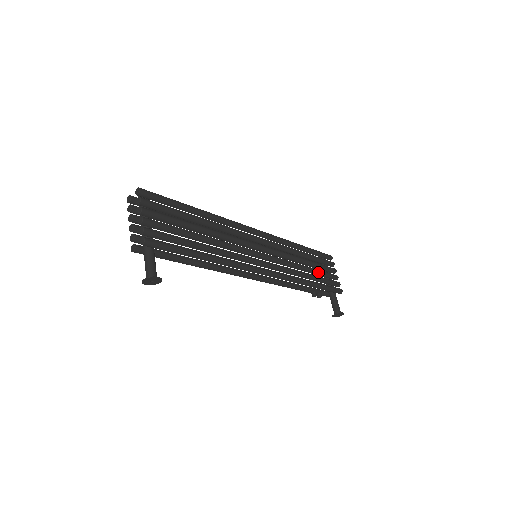
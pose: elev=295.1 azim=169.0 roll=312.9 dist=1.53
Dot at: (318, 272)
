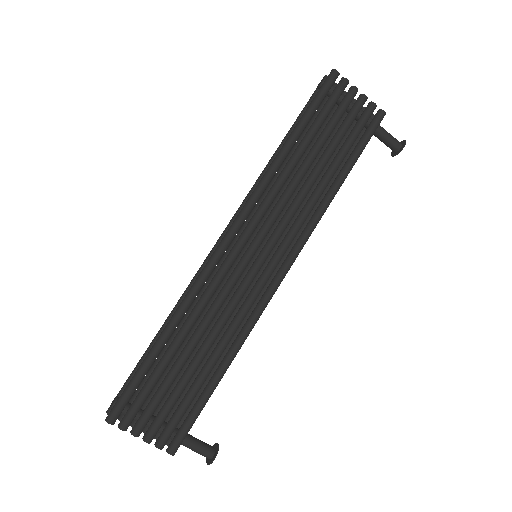
Dot at: (336, 146)
